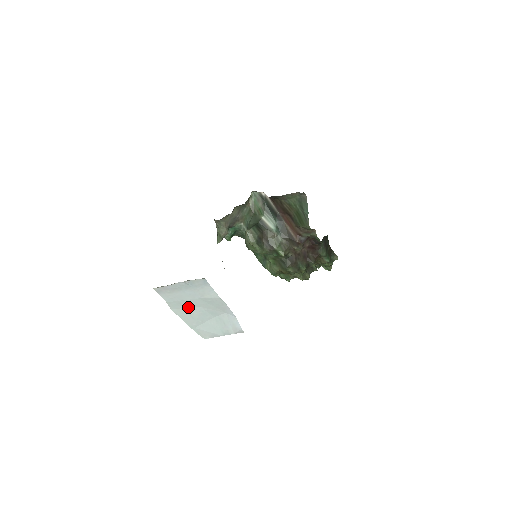
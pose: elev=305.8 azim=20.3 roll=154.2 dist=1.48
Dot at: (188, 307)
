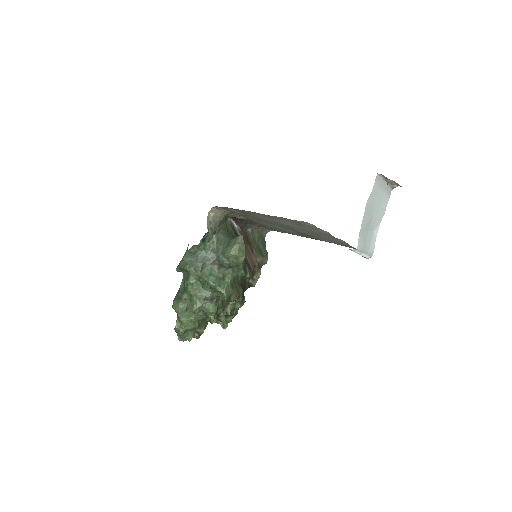
Dot at: (371, 208)
